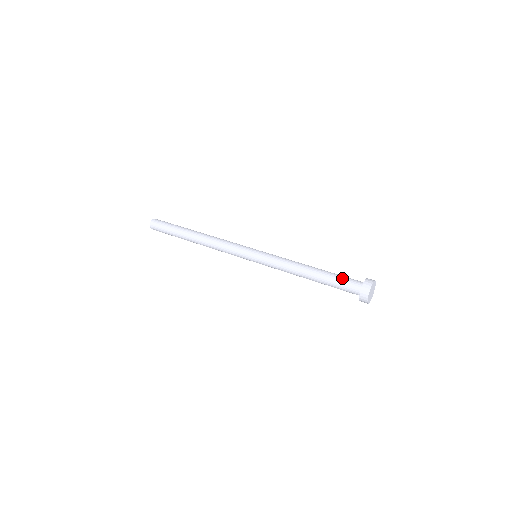
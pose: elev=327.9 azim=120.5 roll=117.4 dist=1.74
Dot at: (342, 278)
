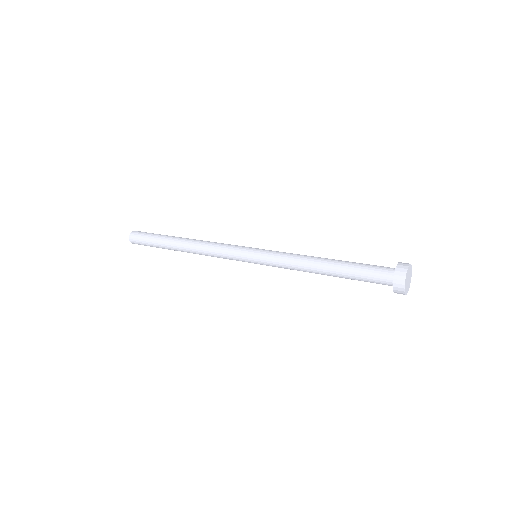
Dot at: (369, 264)
